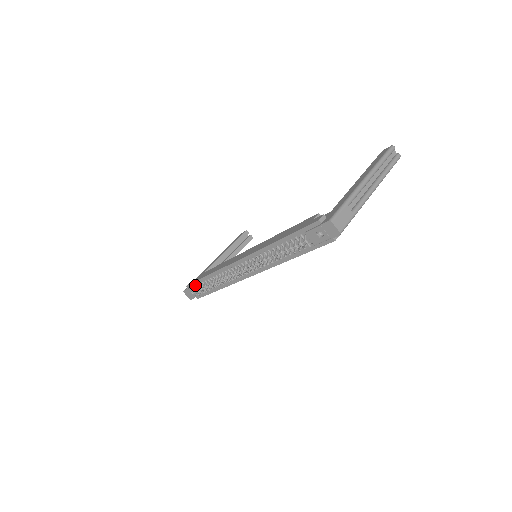
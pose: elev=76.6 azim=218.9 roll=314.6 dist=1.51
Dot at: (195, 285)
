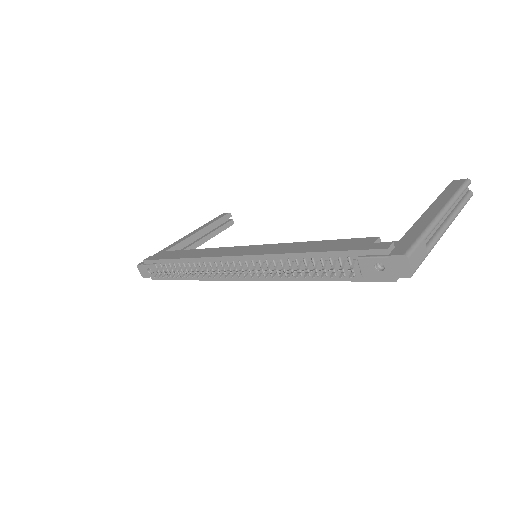
Dot at: (157, 263)
